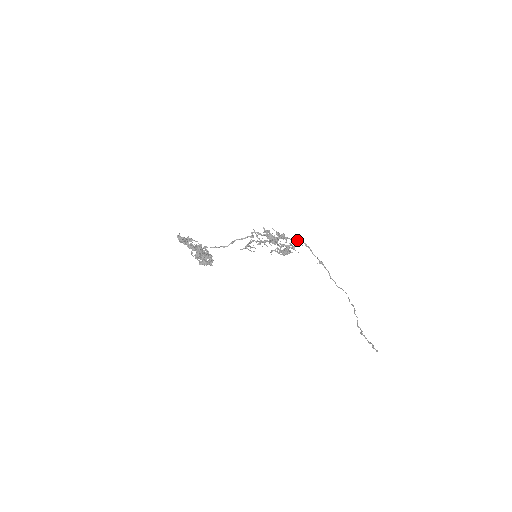
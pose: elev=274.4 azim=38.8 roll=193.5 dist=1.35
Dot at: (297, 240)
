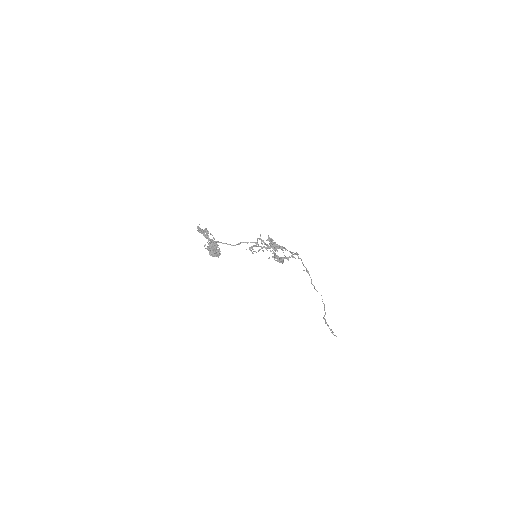
Dot at: (292, 253)
